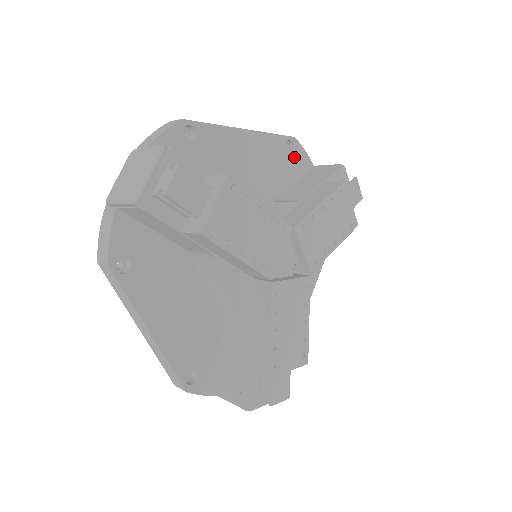
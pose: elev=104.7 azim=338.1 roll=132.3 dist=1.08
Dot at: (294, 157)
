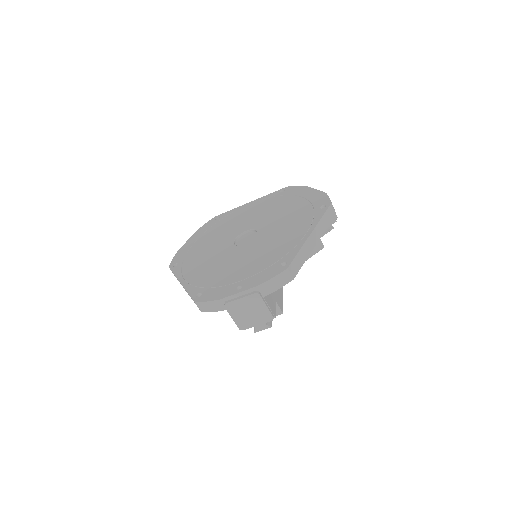
Dot at: occluded
